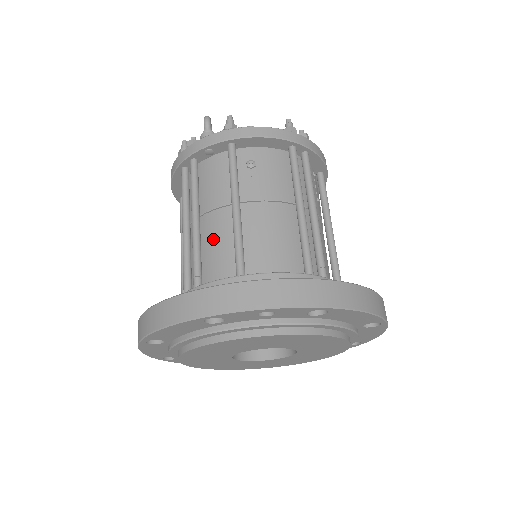
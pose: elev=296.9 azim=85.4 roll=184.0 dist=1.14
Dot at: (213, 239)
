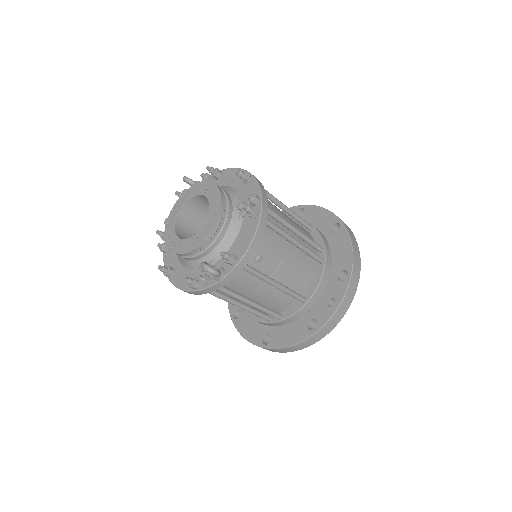
Dot at: (269, 299)
